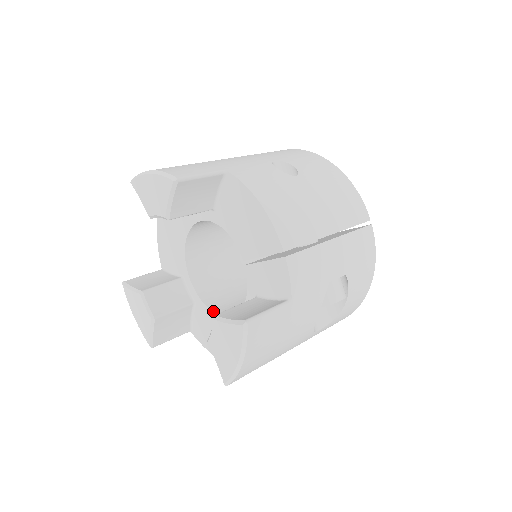
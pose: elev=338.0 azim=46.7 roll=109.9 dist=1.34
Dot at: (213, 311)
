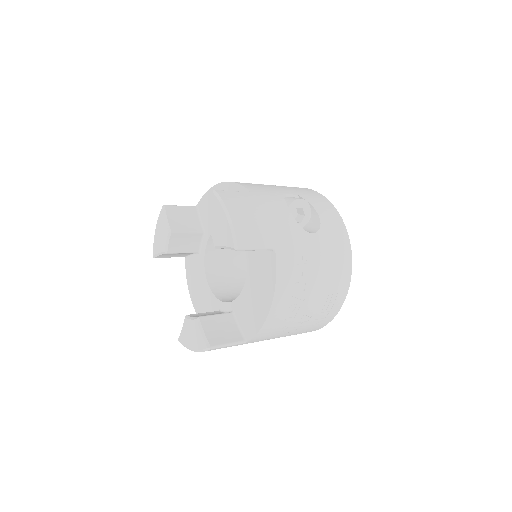
Dot at: (241, 292)
